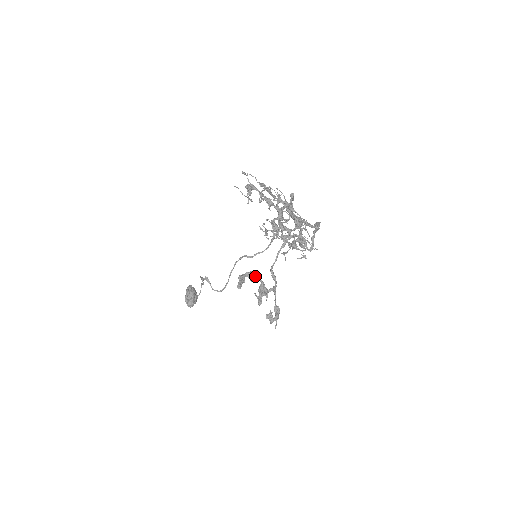
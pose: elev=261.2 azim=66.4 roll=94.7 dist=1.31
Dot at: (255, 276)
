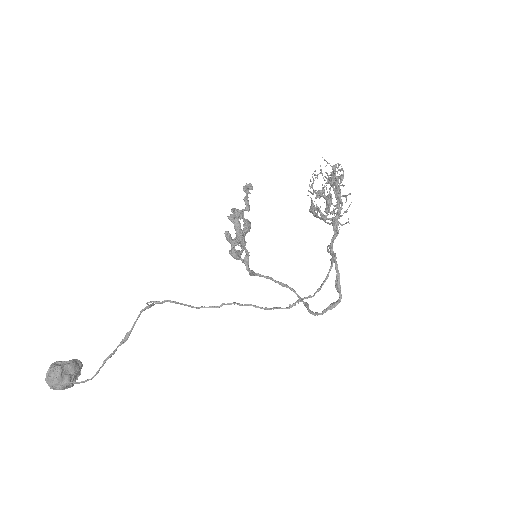
Dot at: (249, 231)
